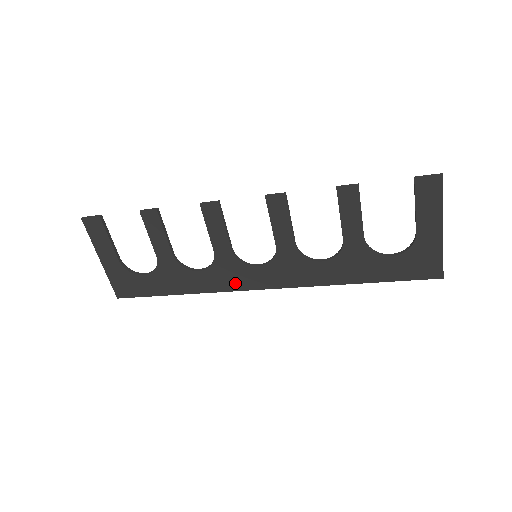
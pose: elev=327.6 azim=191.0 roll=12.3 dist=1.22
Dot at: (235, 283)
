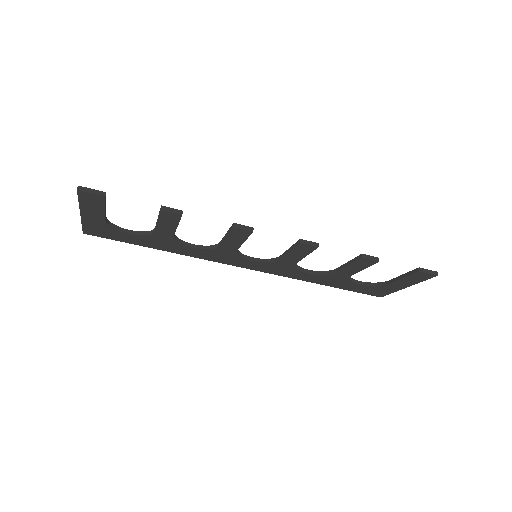
Dot at: (222, 260)
